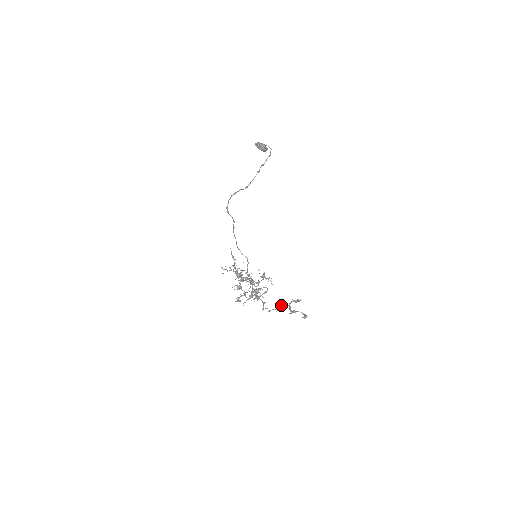
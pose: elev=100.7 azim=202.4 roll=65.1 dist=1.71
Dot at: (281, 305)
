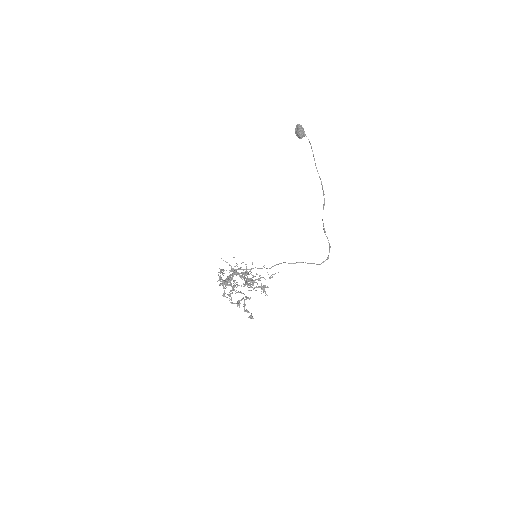
Dot at: occluded
